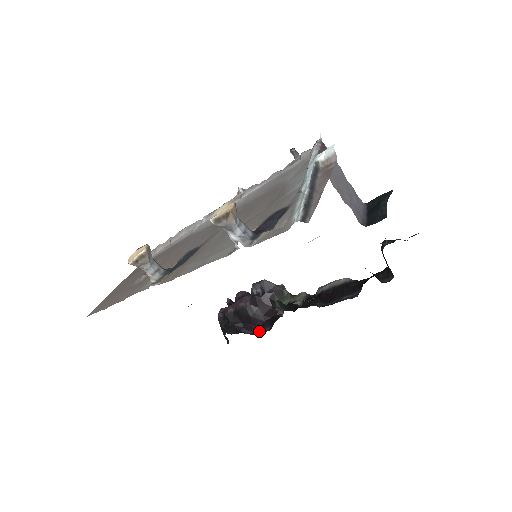
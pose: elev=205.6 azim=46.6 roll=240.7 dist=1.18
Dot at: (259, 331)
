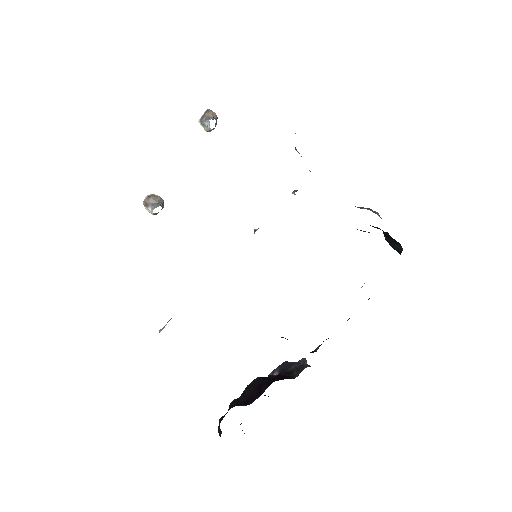
Dot at: (260, 394)
